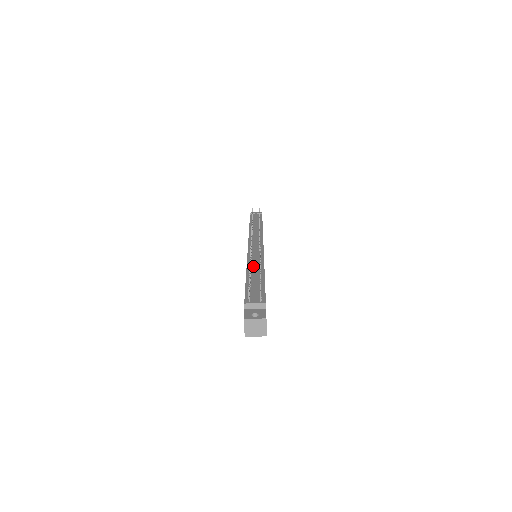
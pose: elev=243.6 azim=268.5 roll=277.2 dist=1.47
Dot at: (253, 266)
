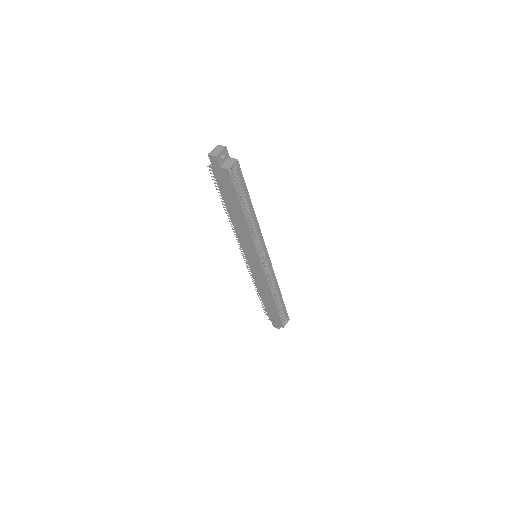
Dot at: occluded
